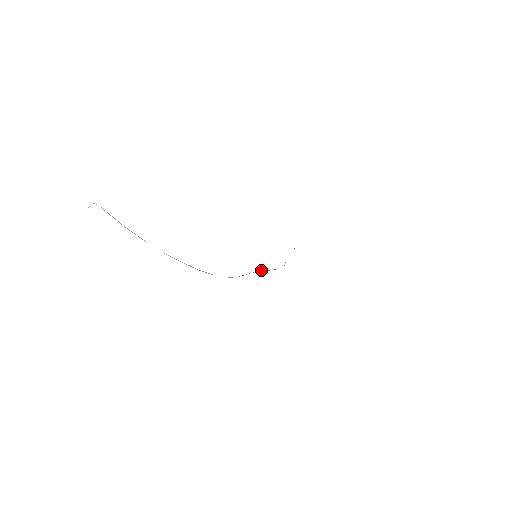
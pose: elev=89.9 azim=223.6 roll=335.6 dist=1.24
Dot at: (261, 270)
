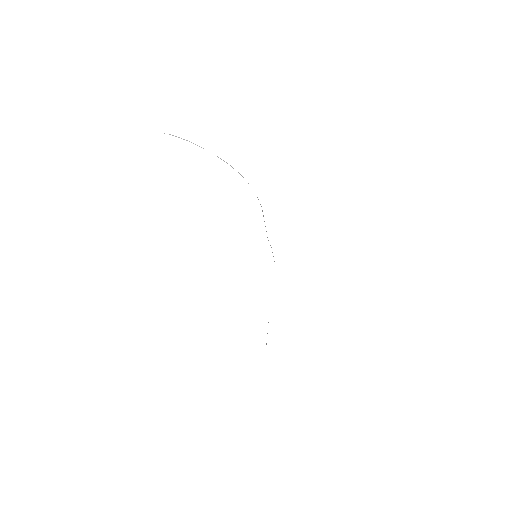
Dot at: occluded
